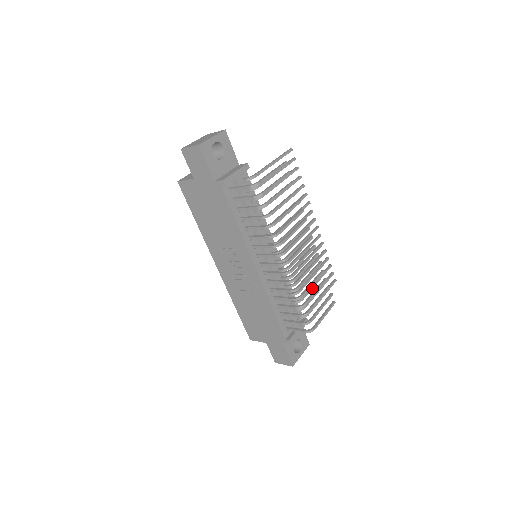
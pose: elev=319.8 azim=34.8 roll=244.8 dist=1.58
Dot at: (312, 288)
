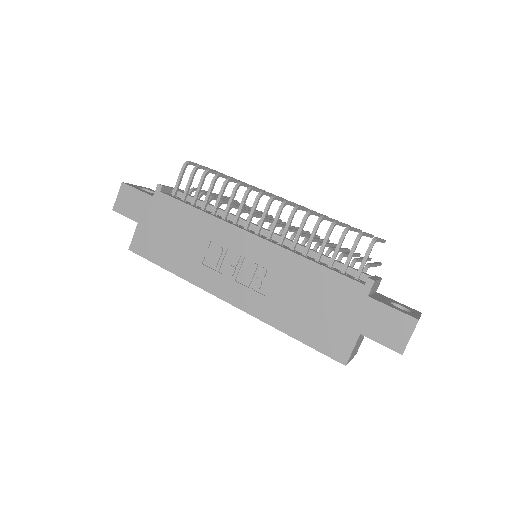
Dot at: occluded
